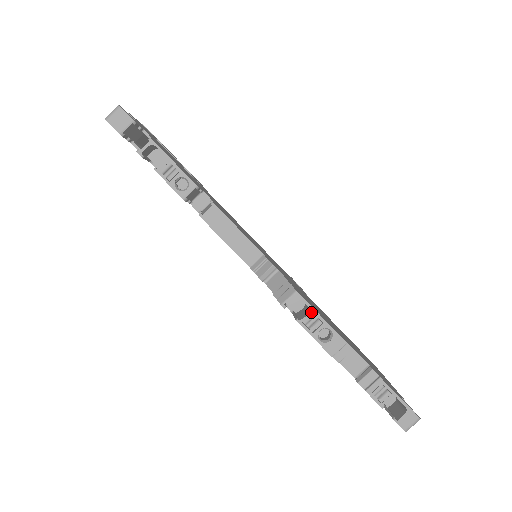
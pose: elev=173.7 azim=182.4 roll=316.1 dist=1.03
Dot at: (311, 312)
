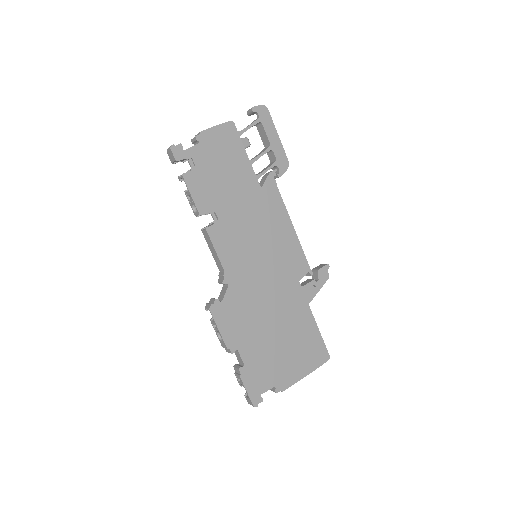
Dot at: (215, 323)
